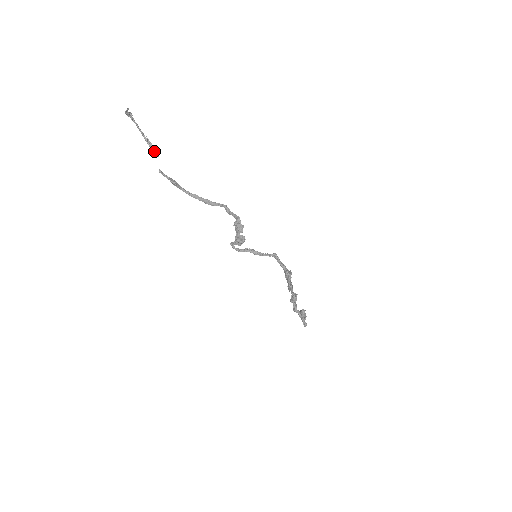
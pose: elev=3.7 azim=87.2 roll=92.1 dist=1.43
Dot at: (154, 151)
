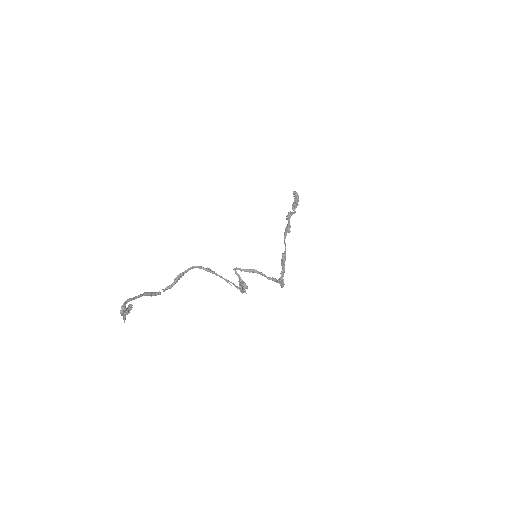
Dot at: (156, 295)
